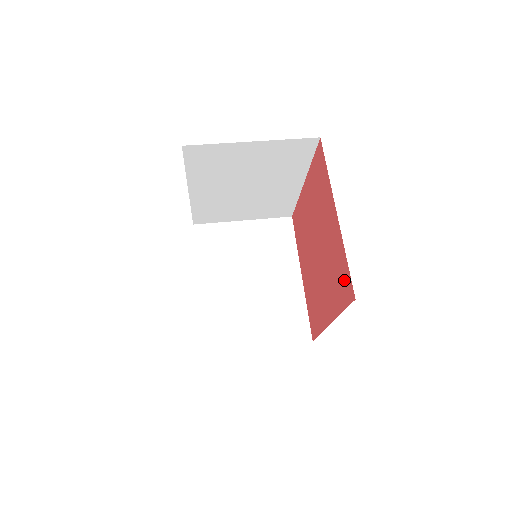
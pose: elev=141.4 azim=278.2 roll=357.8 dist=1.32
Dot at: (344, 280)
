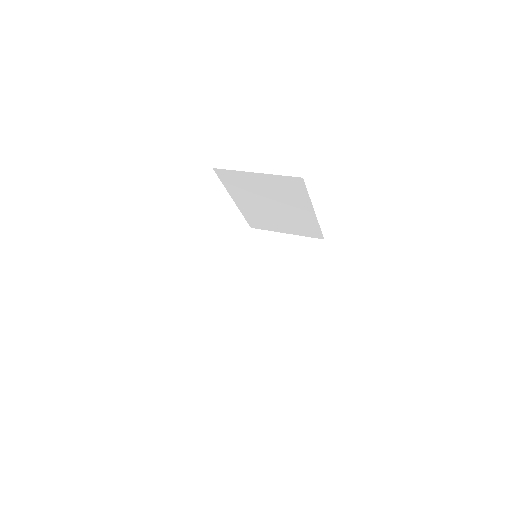
Dot at: occluded
